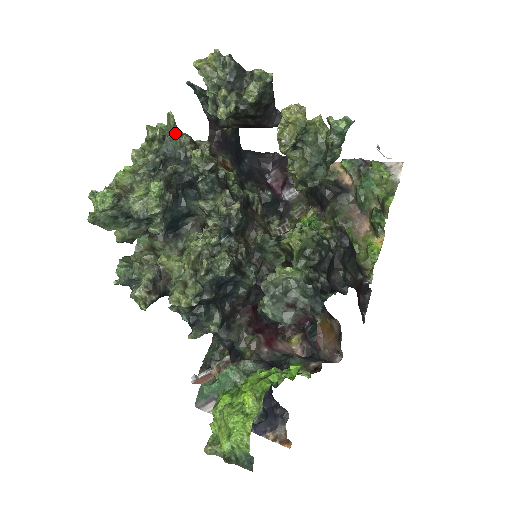
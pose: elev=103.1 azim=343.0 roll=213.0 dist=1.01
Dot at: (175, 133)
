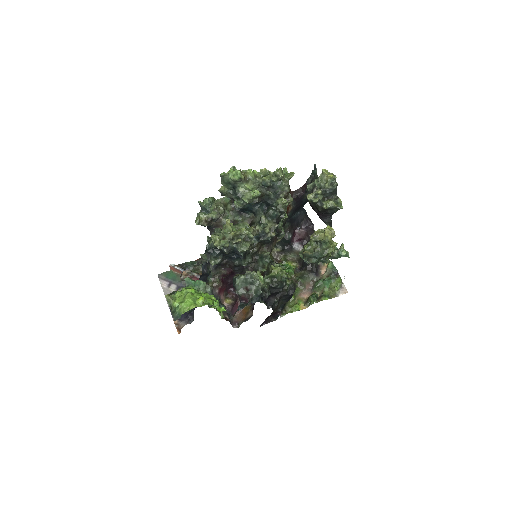
Dot at: (286, 182)
